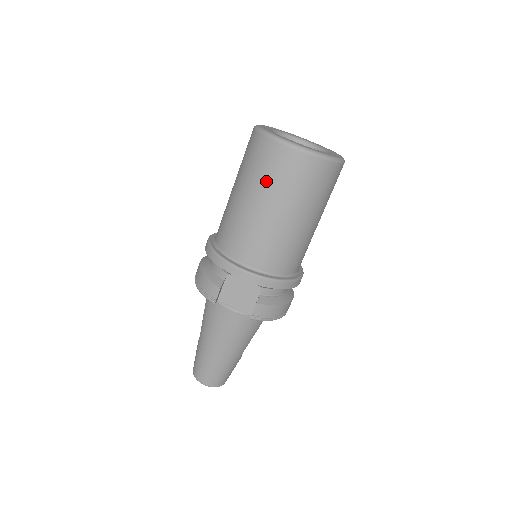
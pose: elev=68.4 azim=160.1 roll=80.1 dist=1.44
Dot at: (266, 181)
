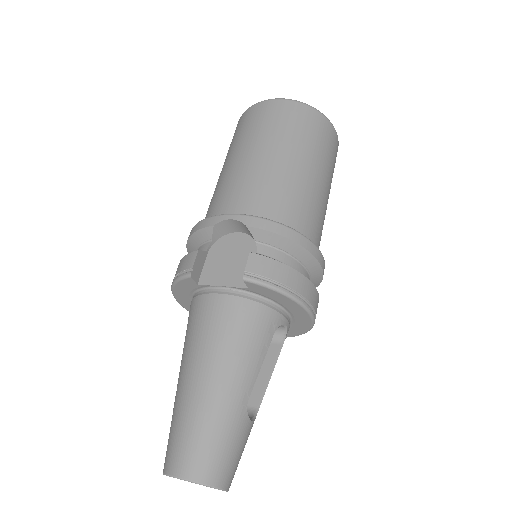
Dot at: (247, 134)
